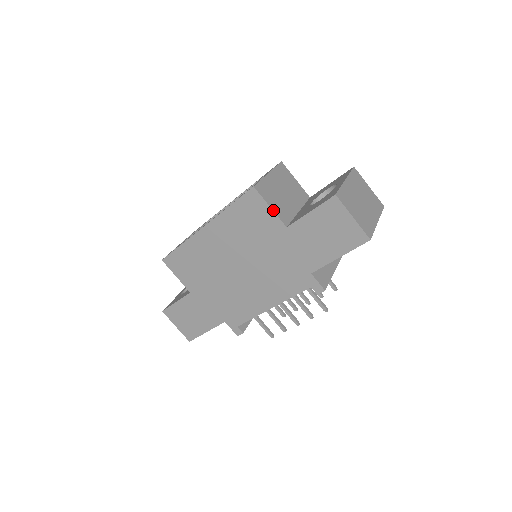
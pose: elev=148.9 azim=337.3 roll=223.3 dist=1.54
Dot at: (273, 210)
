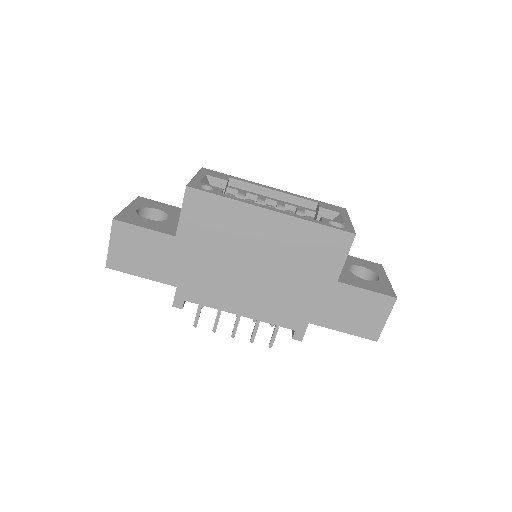
Dot at: occluded
